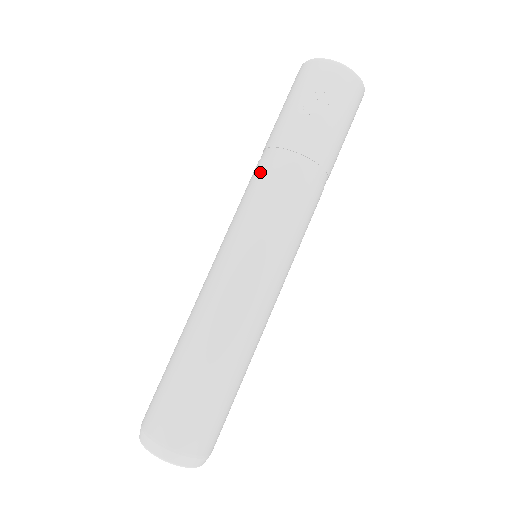
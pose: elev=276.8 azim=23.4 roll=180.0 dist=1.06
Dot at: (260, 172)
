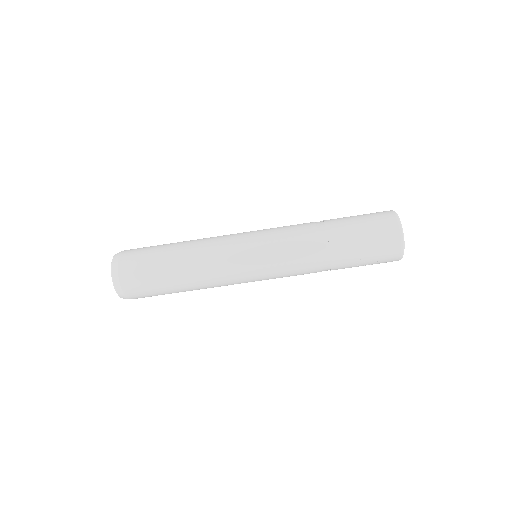
Dot at: (309, 252)
